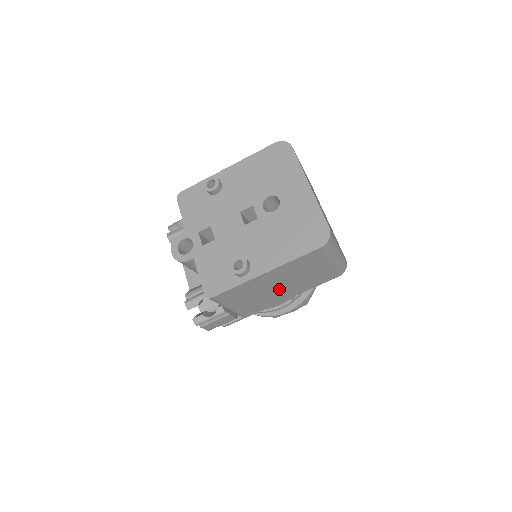
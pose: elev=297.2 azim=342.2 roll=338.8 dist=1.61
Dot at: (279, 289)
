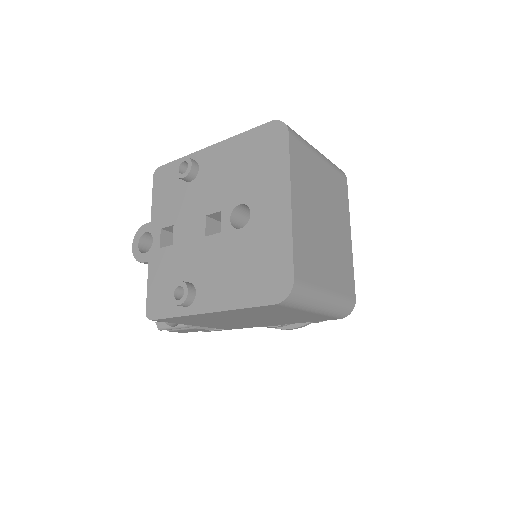
Dot at: (249, 320)
